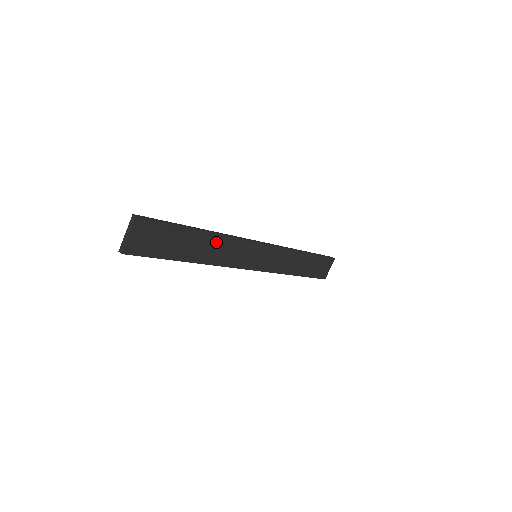
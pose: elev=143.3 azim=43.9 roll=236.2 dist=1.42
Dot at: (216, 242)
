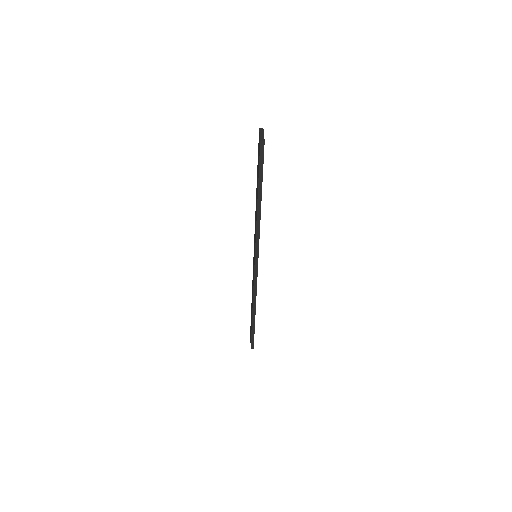
Dot at: occluded
